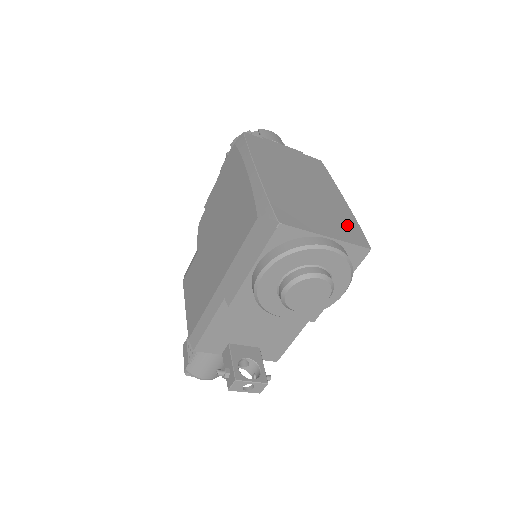
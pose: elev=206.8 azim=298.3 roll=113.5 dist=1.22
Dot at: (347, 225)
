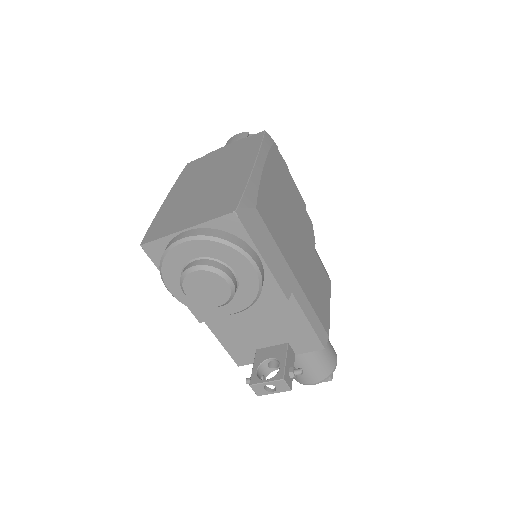
Dot at: (225, 198)
